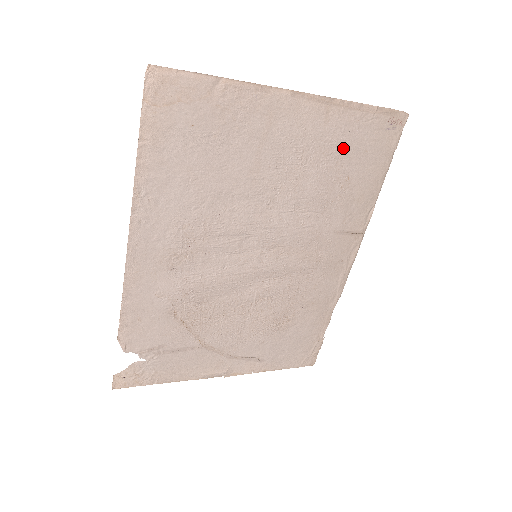
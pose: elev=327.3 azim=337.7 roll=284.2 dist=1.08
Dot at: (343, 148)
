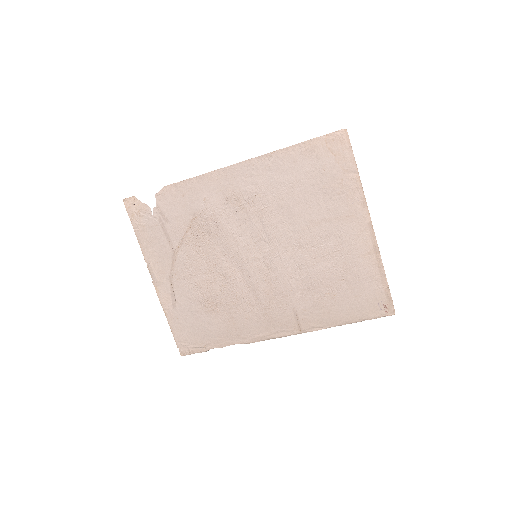
Dot at: (353, 278)
